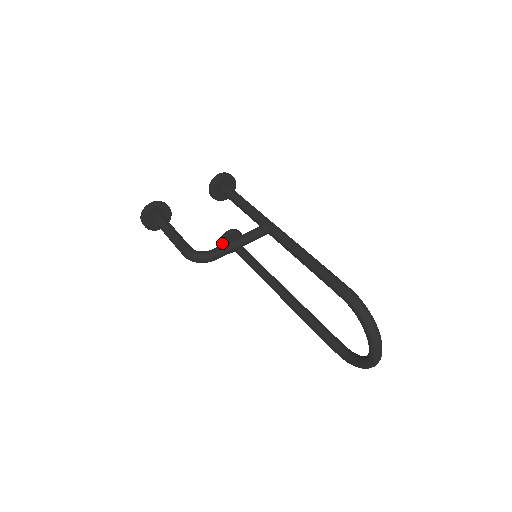
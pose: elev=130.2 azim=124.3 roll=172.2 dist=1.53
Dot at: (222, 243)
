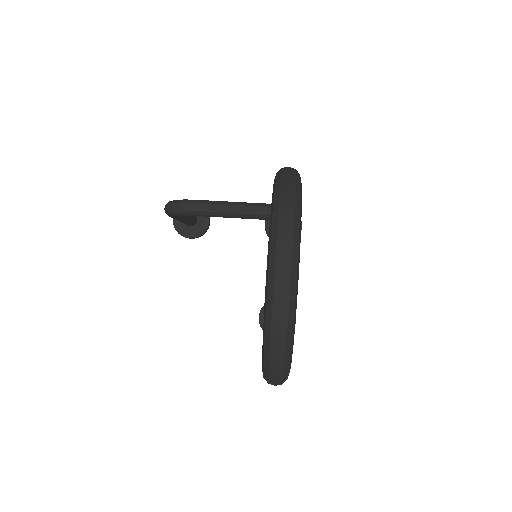
Dot at: (262, 309)
